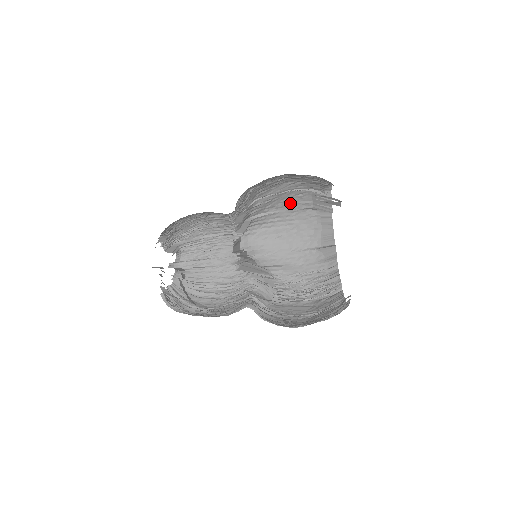
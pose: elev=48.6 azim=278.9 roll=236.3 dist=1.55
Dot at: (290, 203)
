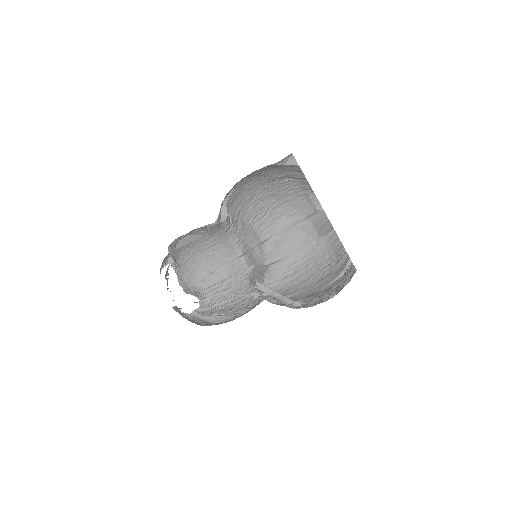
Dot at: (298, 242)
